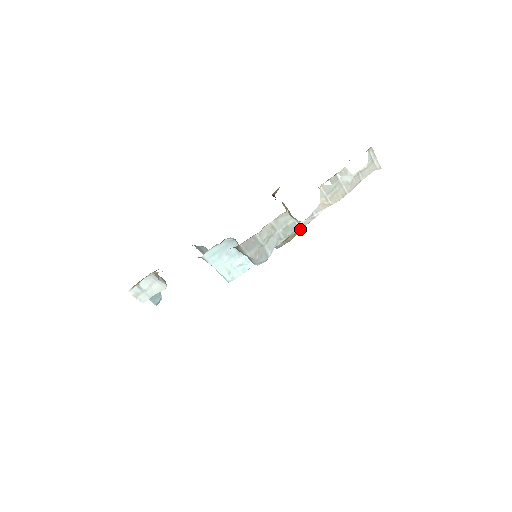
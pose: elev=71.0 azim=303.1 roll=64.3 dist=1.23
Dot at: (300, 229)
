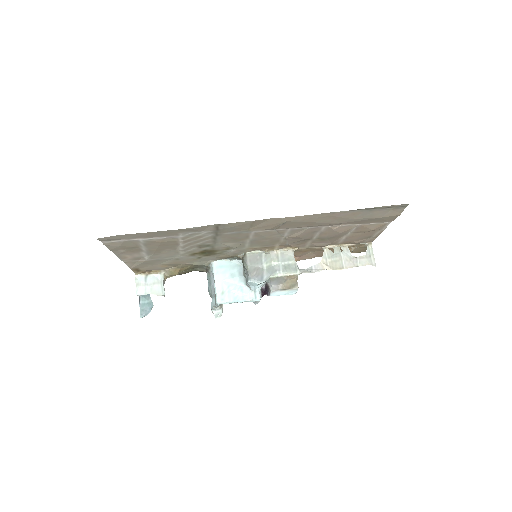
Dot at: (297, 285)
